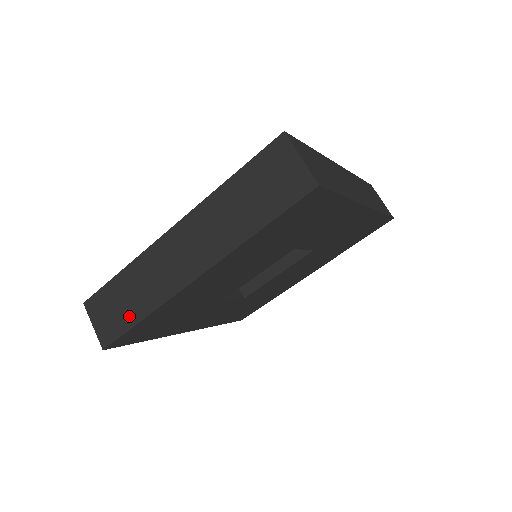
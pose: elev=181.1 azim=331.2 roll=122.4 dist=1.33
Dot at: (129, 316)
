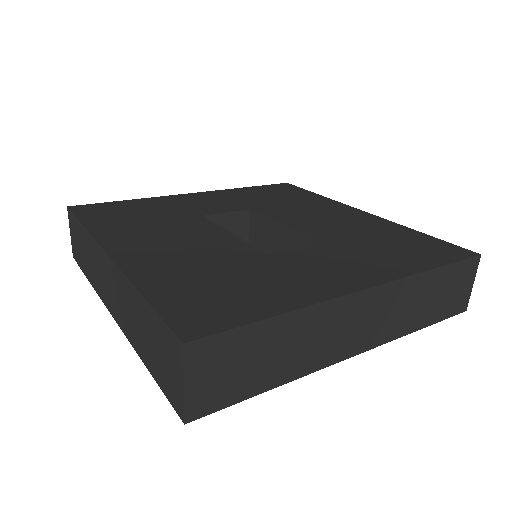
Dot at: (84, 264)
